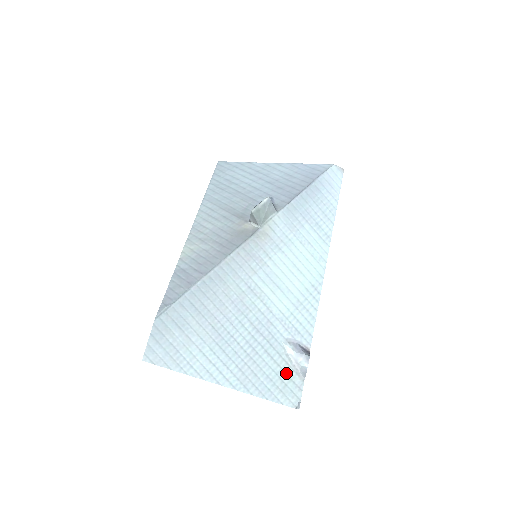
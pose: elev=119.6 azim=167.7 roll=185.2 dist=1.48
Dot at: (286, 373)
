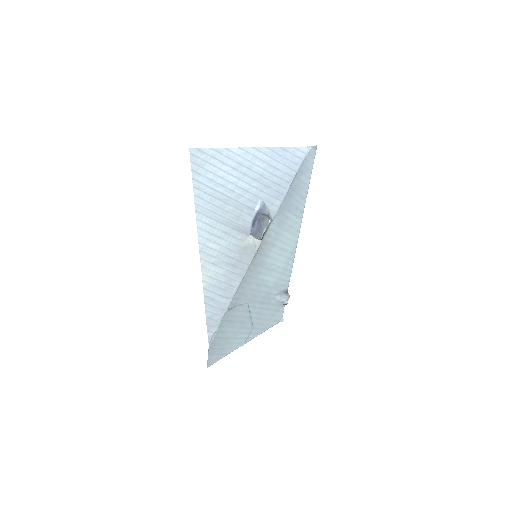
Dot at: (276, 310)
